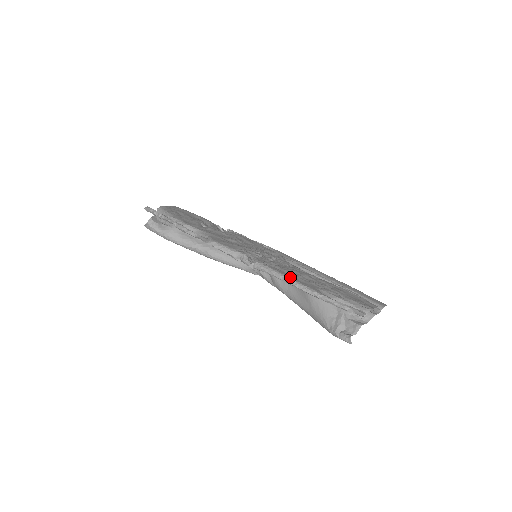
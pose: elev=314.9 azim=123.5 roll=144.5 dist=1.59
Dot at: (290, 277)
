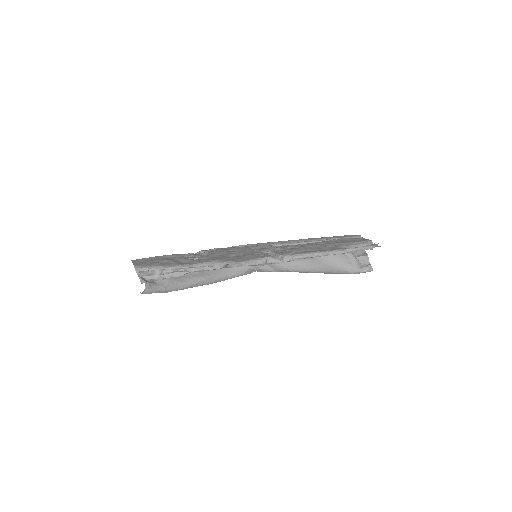
Dot at: (319, 251)
